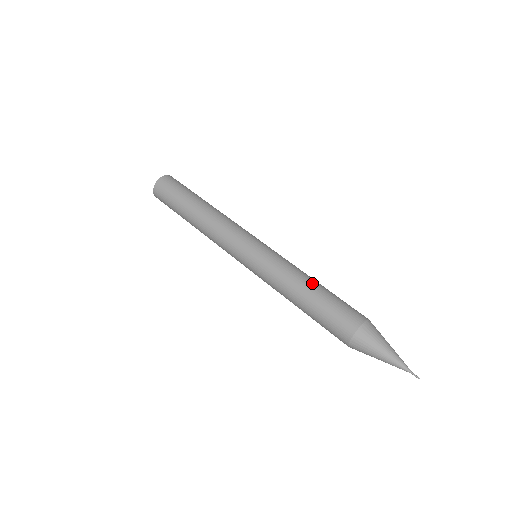
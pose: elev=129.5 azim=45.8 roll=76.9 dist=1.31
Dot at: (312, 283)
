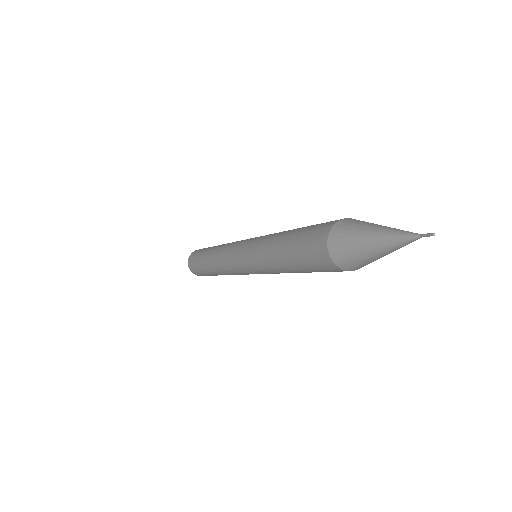
Dot at: occluded
